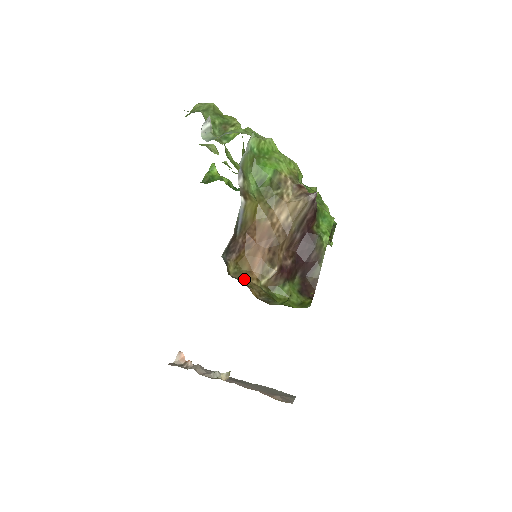
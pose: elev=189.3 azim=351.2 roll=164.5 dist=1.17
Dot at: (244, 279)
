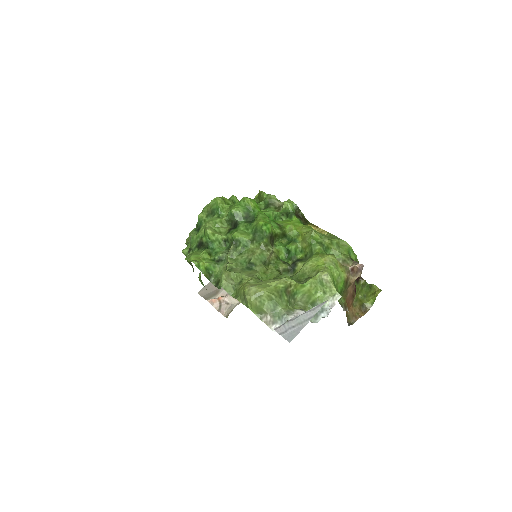
Dot at: (353, 316)
